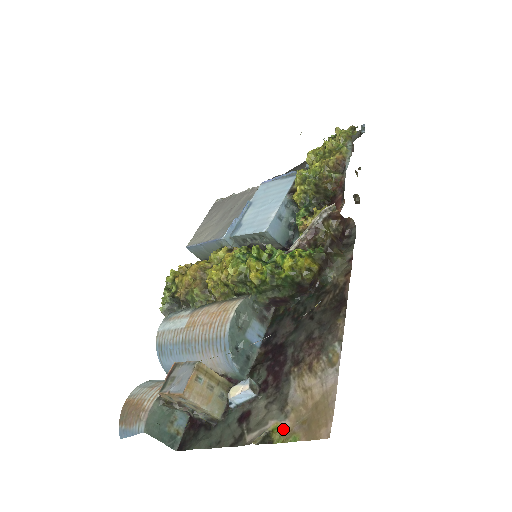
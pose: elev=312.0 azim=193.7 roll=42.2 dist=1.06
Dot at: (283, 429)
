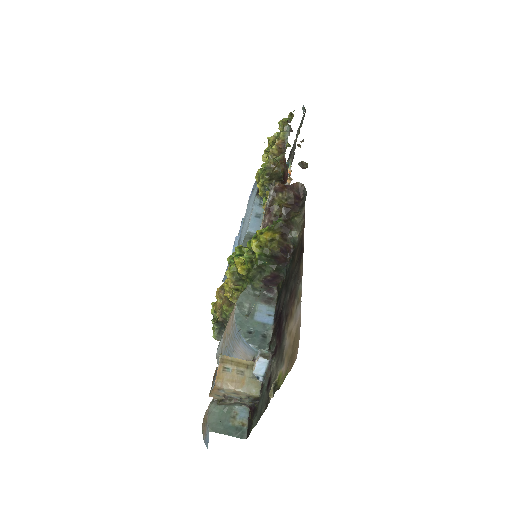
Dot at: (282, 373)
